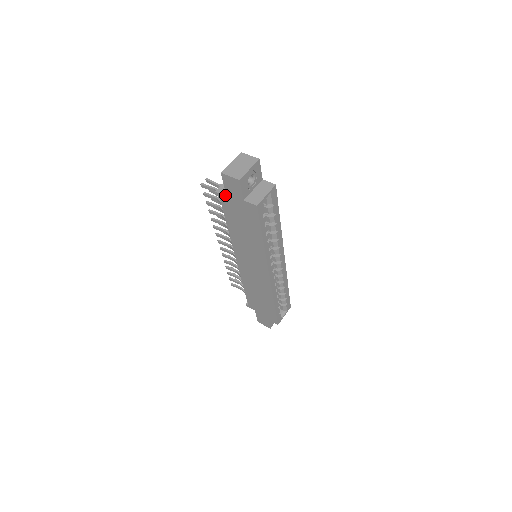
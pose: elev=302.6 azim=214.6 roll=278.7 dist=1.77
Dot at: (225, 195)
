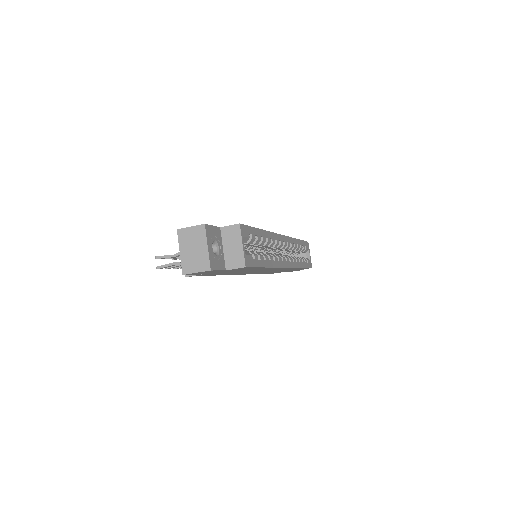
Dot at: (199, 274)
